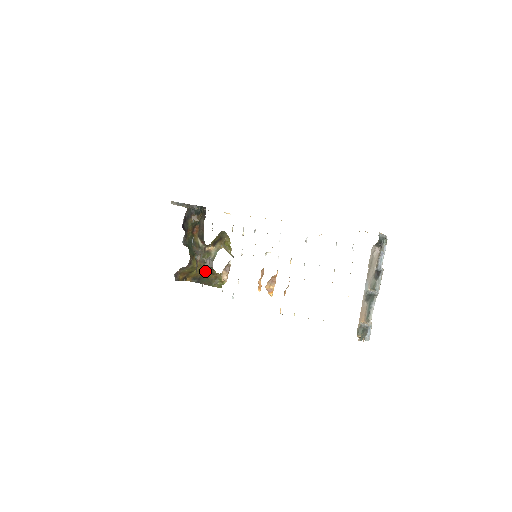
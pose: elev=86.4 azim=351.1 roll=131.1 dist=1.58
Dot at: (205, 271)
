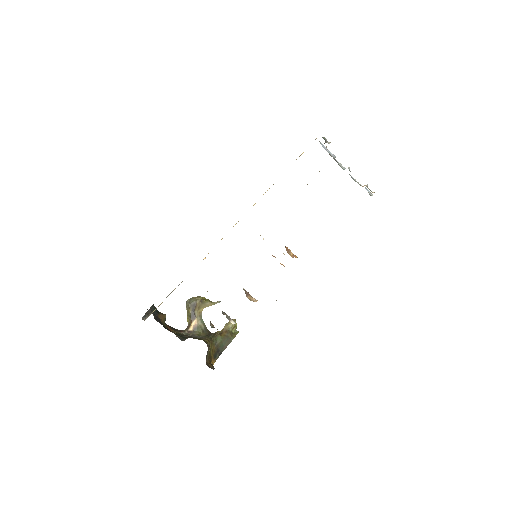
Dot at: (231, 322)
